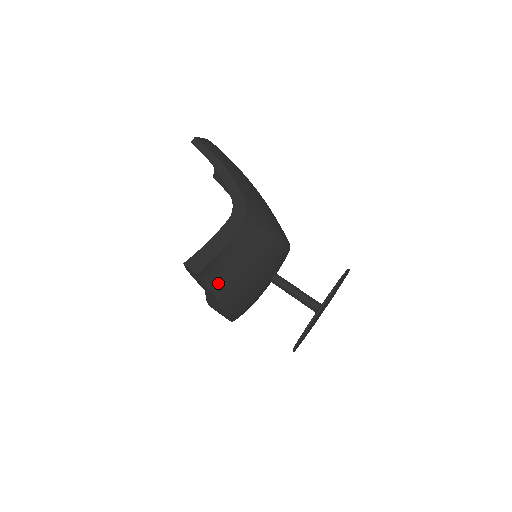
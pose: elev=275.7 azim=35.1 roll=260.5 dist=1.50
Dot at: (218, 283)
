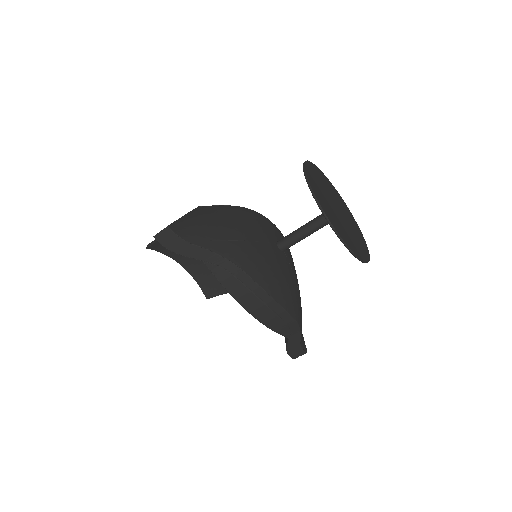
Dot at: (204, 239)
